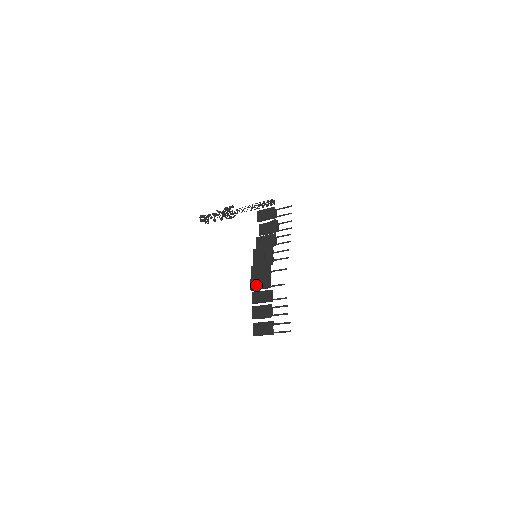
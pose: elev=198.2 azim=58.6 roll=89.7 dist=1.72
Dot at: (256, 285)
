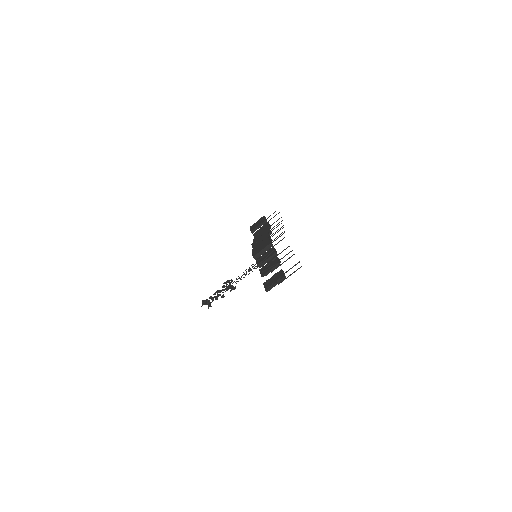
Dot at: (258, 250)
